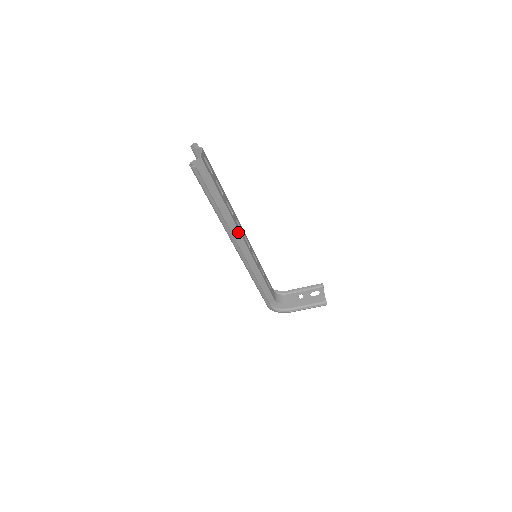
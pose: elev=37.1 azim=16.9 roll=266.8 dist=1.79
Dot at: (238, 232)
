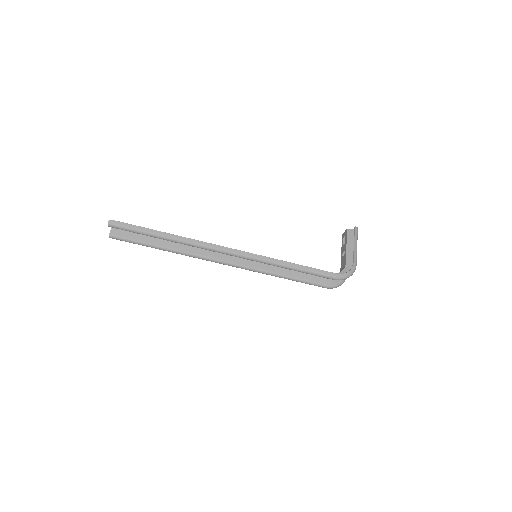
Dot at: occluded
